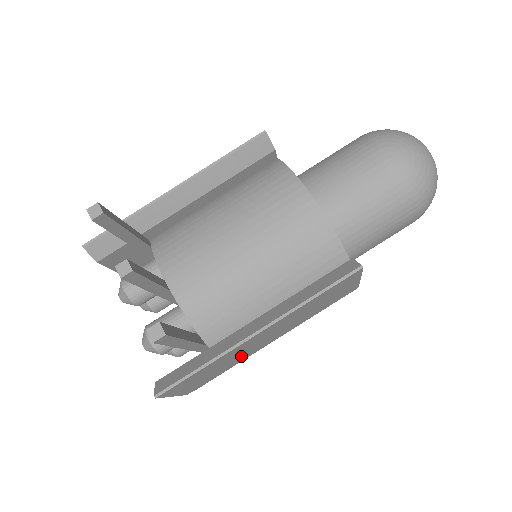
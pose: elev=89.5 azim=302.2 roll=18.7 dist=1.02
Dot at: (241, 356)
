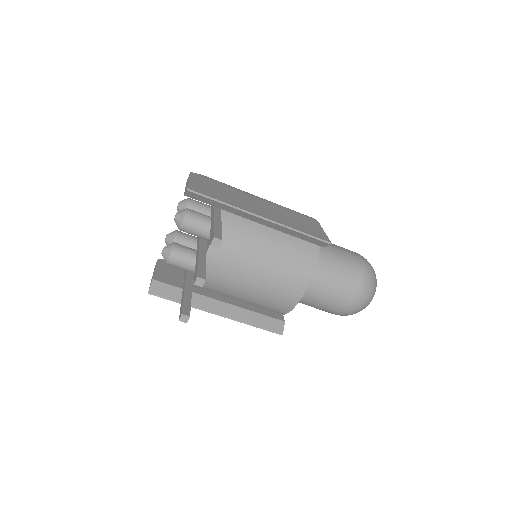
Dot at: occluded
